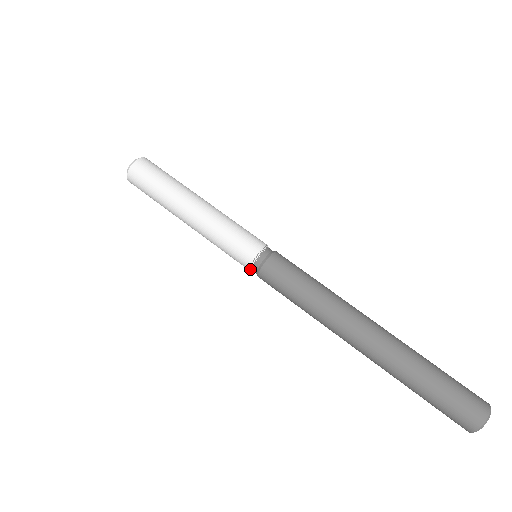
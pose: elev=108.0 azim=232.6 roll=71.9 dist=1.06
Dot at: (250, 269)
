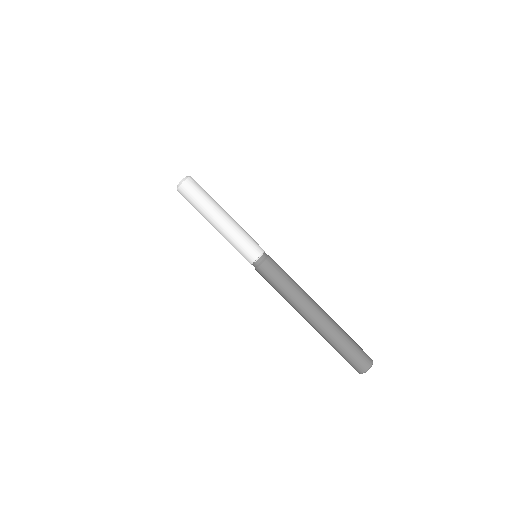
Dot at: (254, 262)
